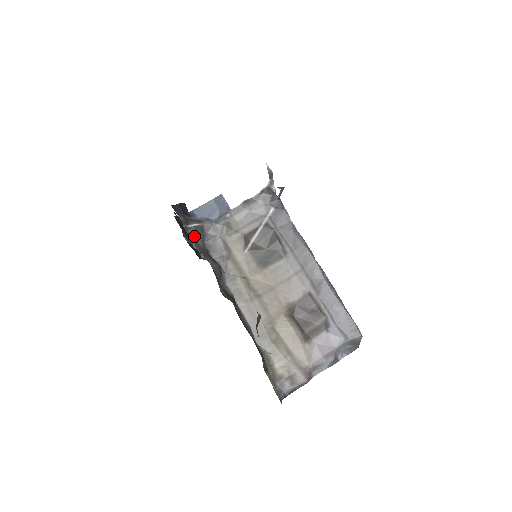
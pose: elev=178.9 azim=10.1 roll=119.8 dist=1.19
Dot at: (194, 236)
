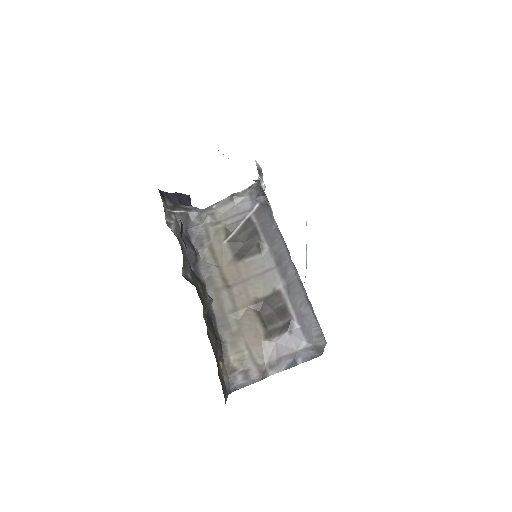
Dot at: (177, 221)
